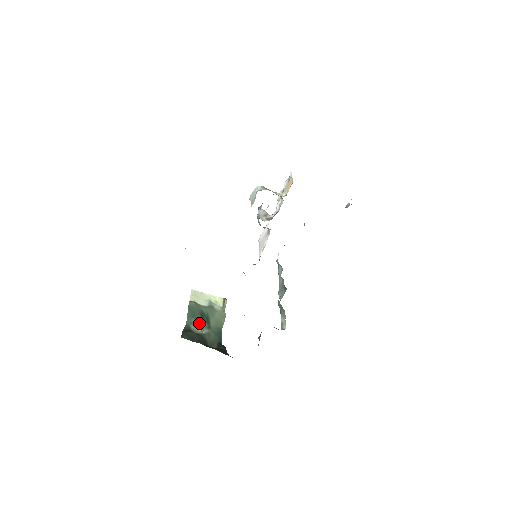
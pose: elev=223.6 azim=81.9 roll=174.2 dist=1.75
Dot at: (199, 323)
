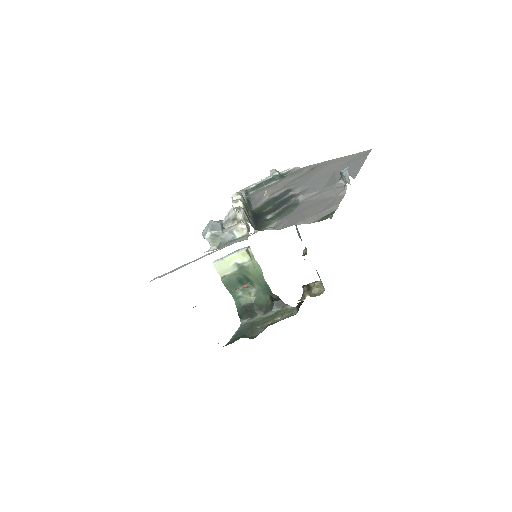
Dot at: (243, 291)
